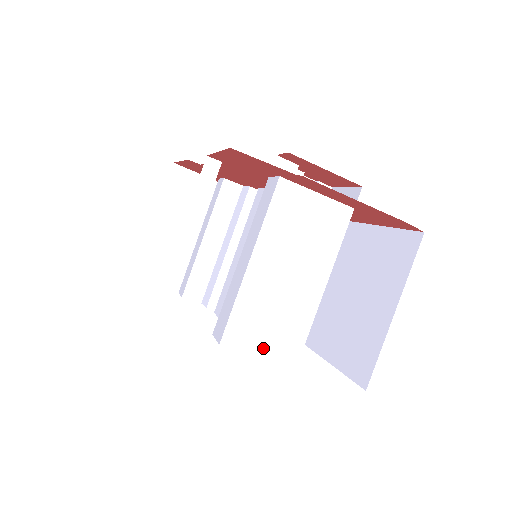
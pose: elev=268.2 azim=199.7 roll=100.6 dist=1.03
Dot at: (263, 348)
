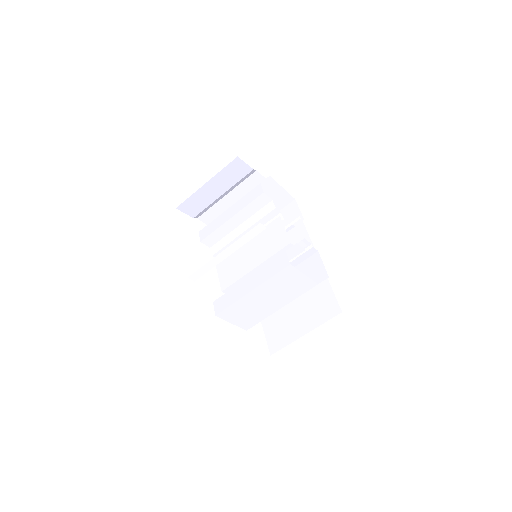
Dot at: (235, 322)
